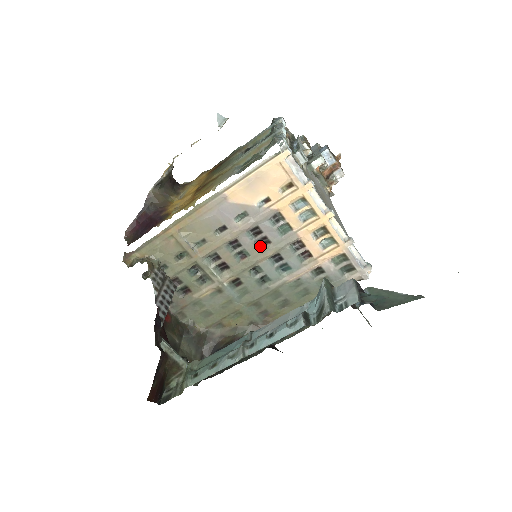
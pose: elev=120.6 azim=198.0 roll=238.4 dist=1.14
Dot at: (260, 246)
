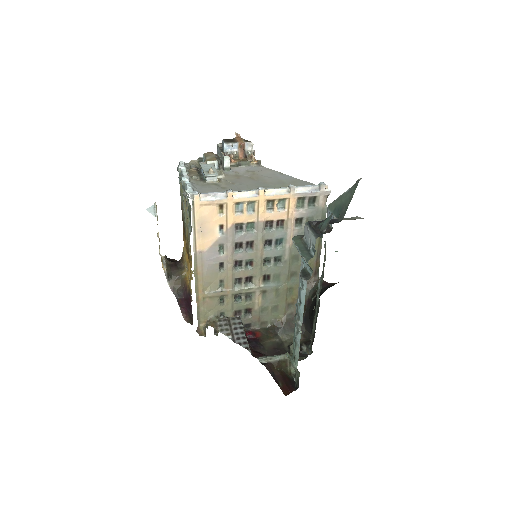
Dot at: (251, 249)
